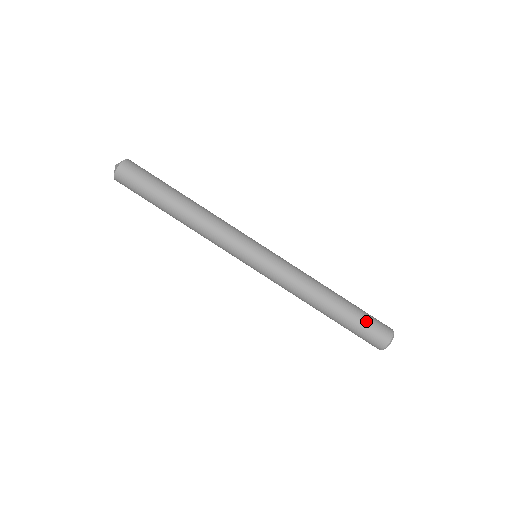
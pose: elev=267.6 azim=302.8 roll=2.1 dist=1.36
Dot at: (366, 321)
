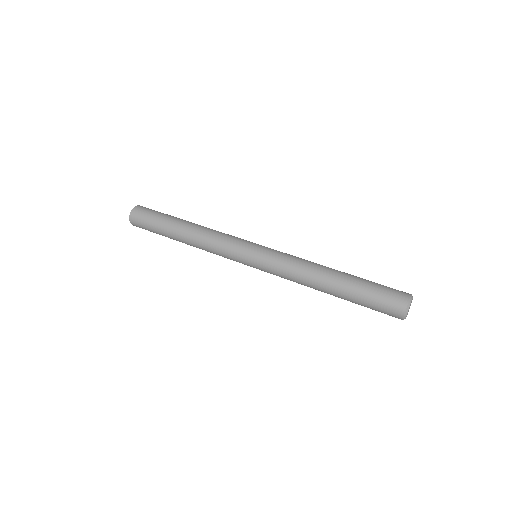
Dot at: occluded
